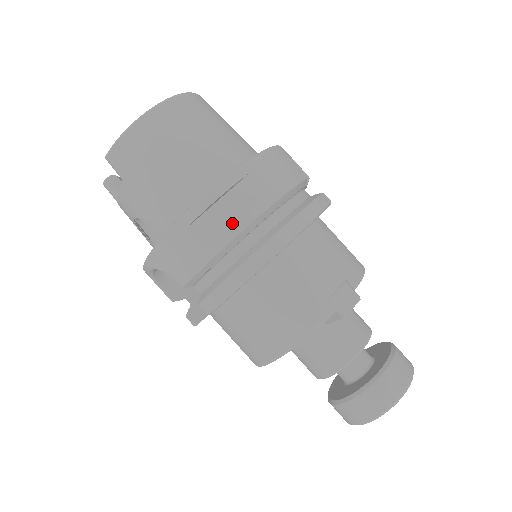
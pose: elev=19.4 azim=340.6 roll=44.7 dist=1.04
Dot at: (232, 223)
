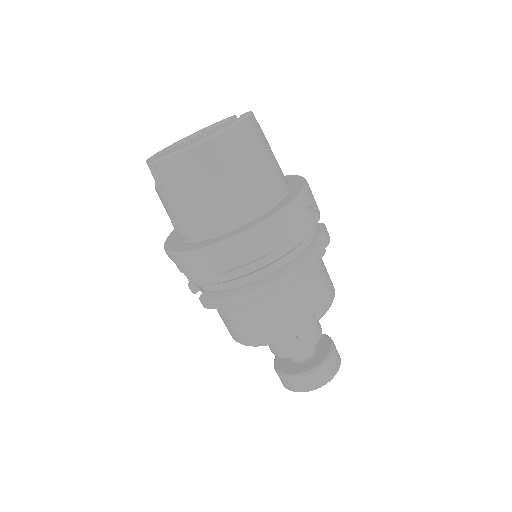
Dot at: (241, 263)
